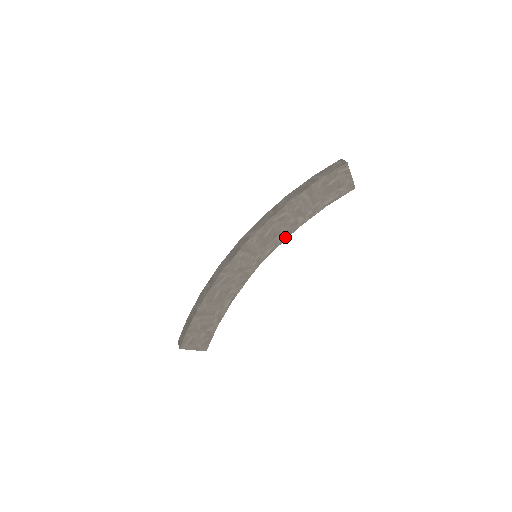
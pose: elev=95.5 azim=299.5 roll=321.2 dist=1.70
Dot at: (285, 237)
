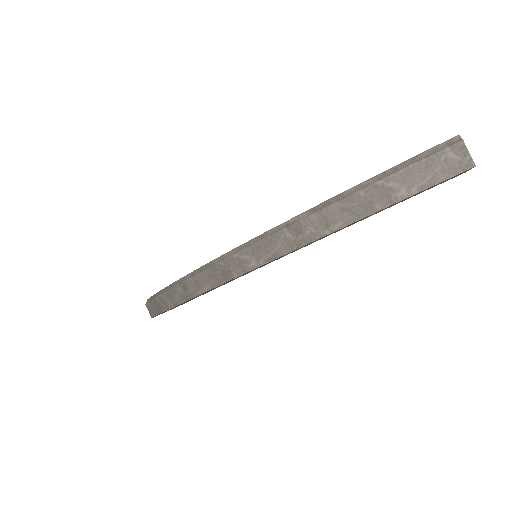
Dot at: occluded
